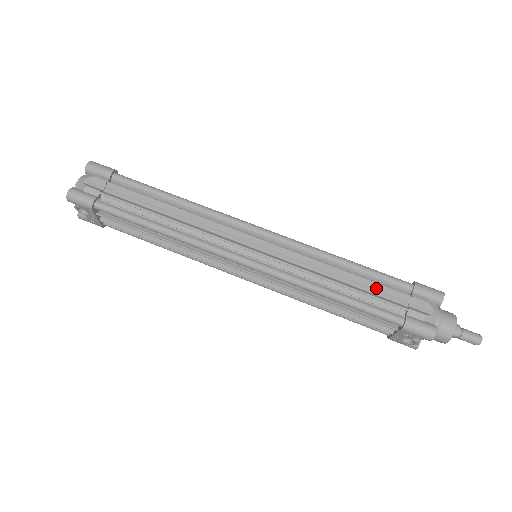
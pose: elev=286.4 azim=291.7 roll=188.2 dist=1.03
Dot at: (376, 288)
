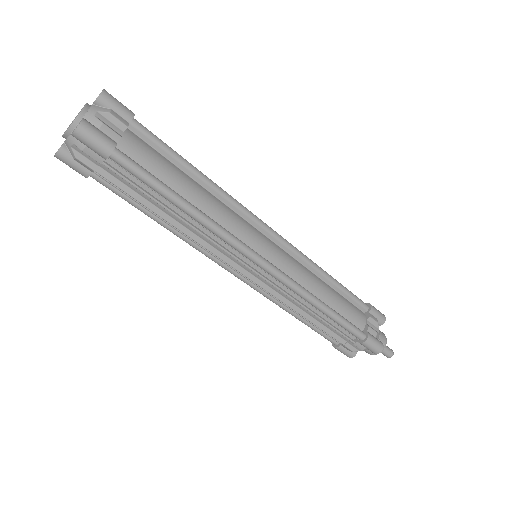
Dot at: (333, 328)
